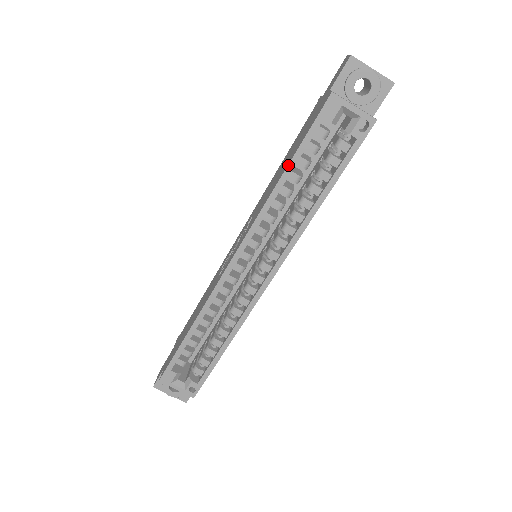
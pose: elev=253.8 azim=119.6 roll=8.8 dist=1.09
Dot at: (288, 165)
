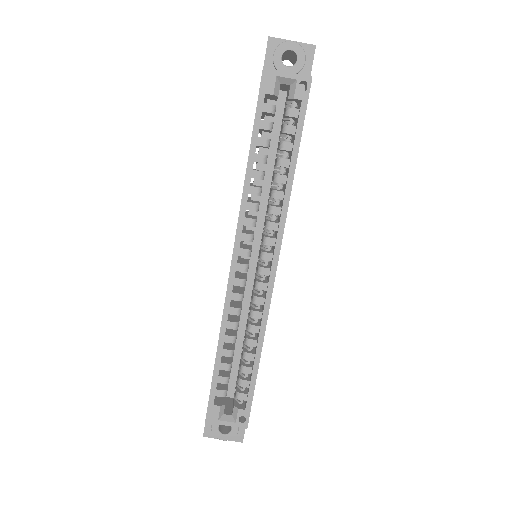
Dot at: (250, 148)
